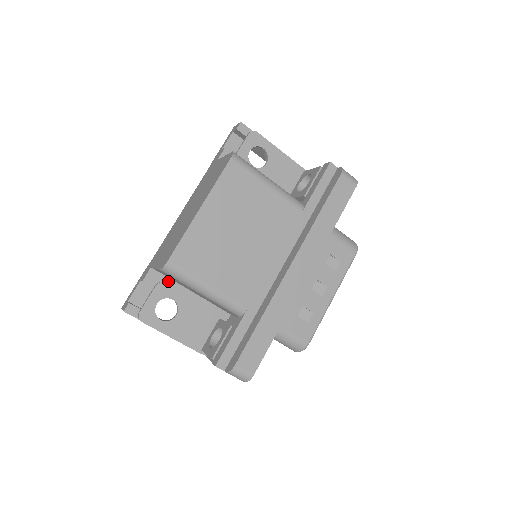
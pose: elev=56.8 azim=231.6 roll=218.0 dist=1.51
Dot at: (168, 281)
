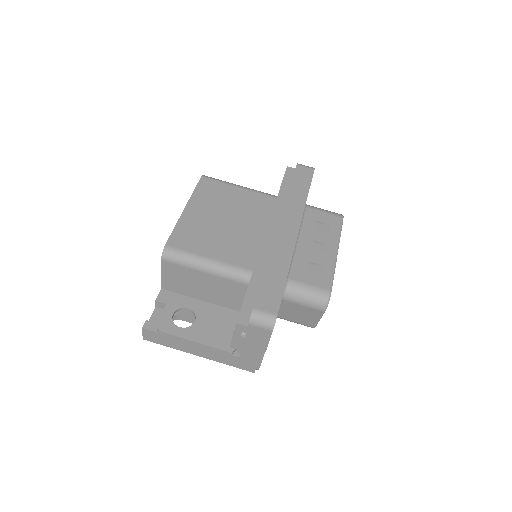
Dot at: (180, 297)
